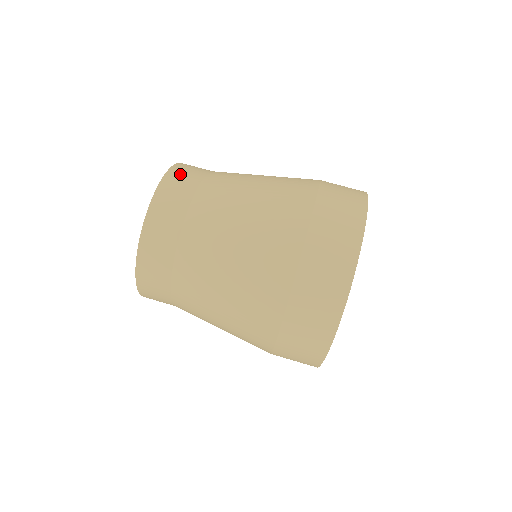
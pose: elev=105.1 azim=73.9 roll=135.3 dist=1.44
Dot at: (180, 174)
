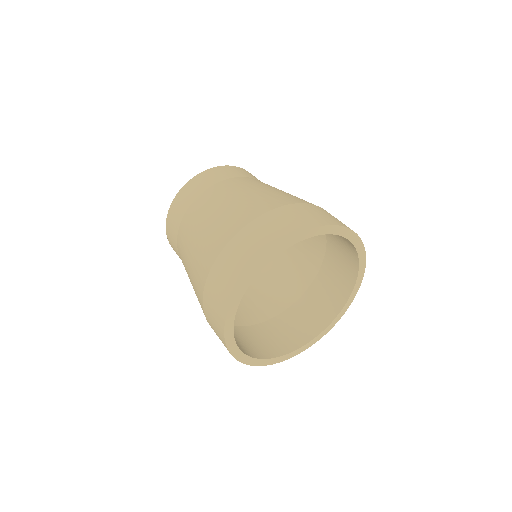
Dot at: occluded
